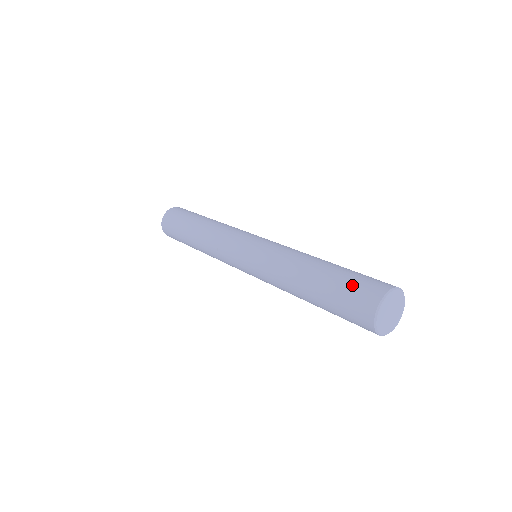
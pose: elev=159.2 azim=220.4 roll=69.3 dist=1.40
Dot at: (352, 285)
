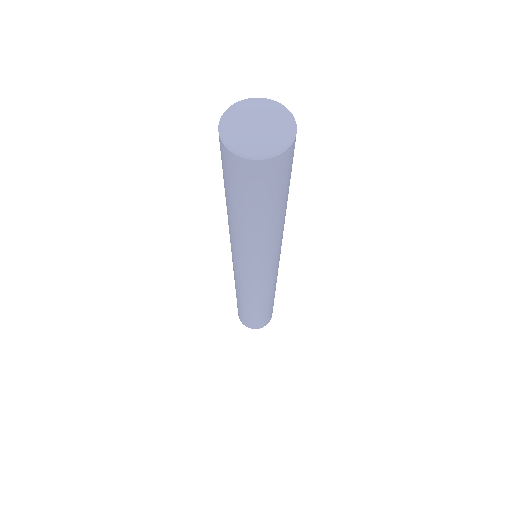
Dot at: occluded
